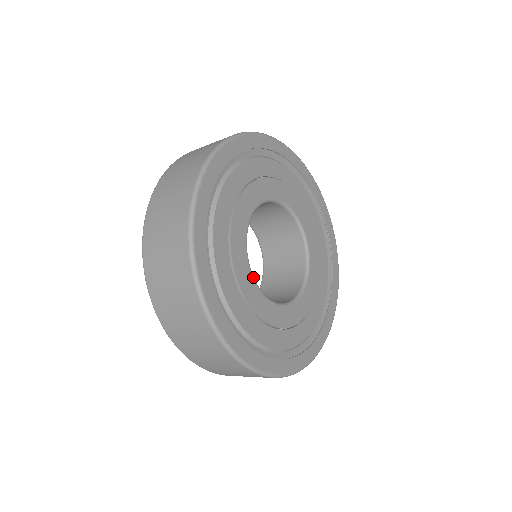
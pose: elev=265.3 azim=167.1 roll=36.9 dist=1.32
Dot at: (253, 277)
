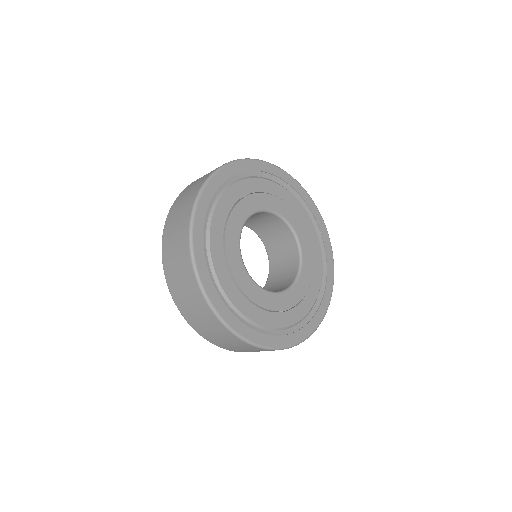
Dot at: (277, 293)
